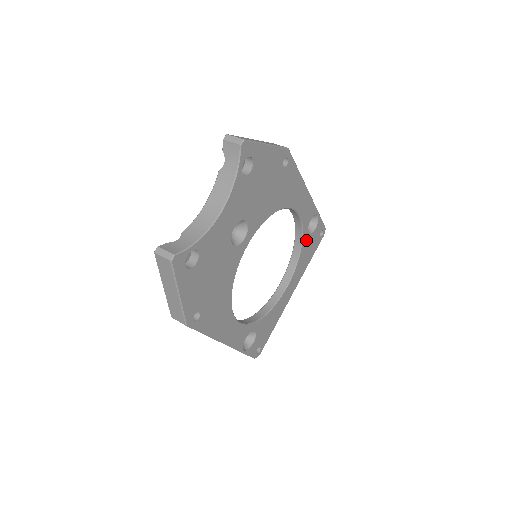
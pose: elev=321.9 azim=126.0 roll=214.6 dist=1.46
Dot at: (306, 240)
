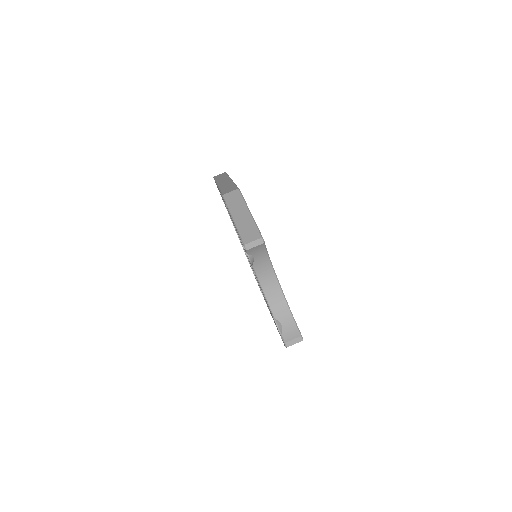
Dot at: occluded
